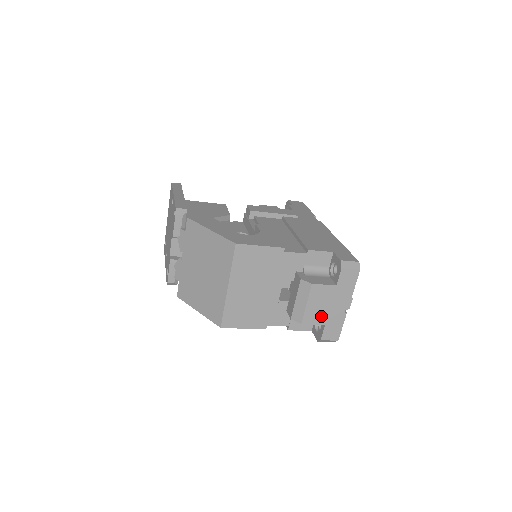
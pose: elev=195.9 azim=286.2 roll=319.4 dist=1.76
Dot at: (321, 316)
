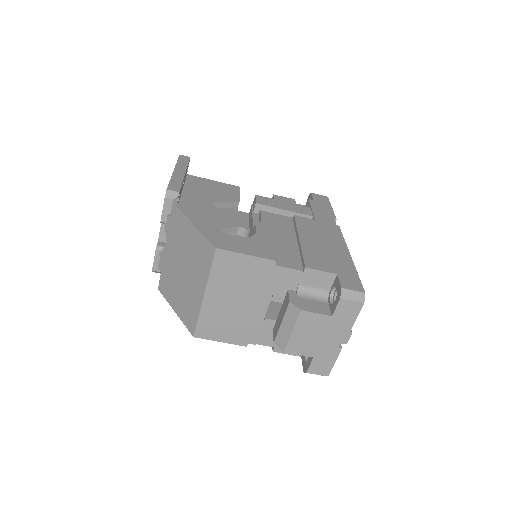
Dot at: (309, 347)
